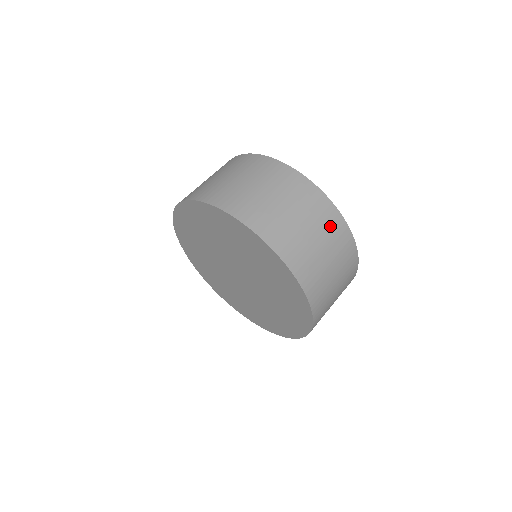
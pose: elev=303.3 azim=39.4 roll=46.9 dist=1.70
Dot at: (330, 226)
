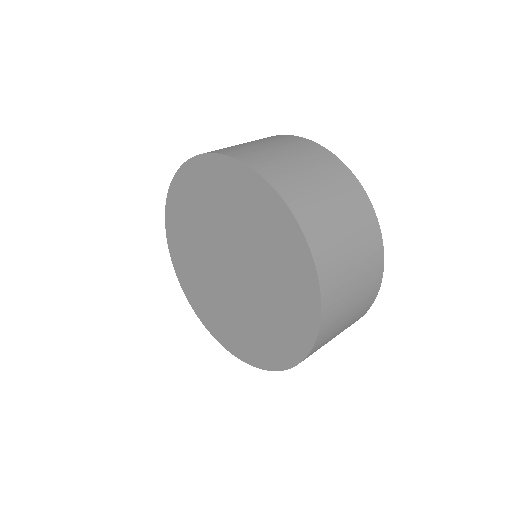
Dot at: (363, 223)
